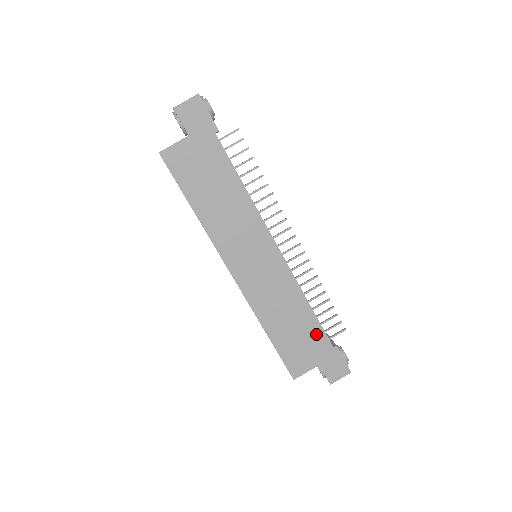
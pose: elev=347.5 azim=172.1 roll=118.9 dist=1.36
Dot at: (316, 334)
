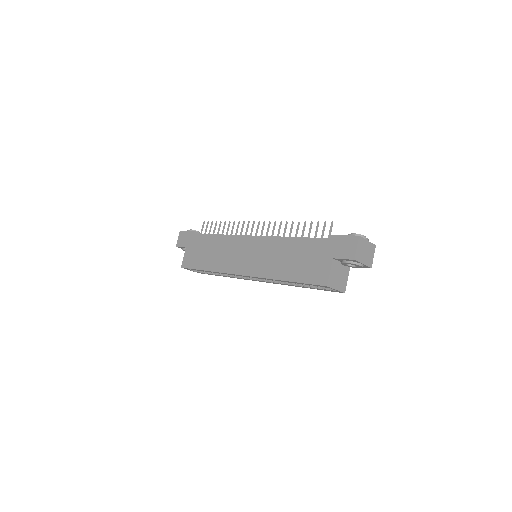
Dot at: (311, 245)
